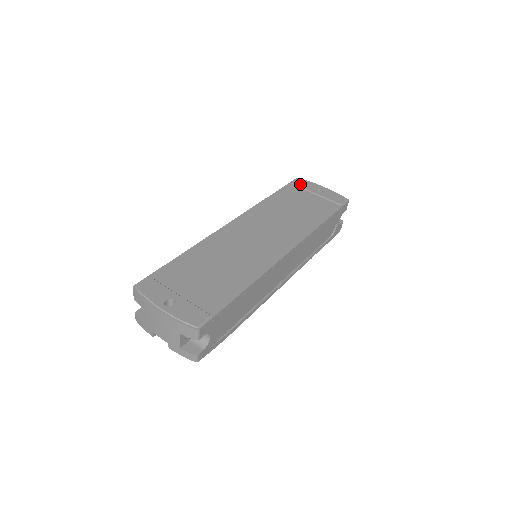
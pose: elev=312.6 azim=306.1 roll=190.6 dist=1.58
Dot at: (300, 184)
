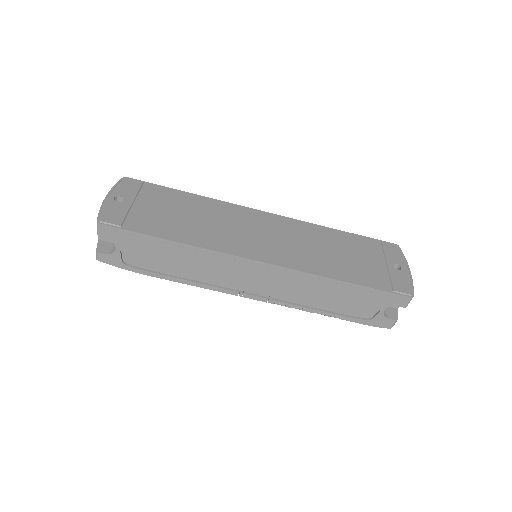
Dot at: (388, 248)
